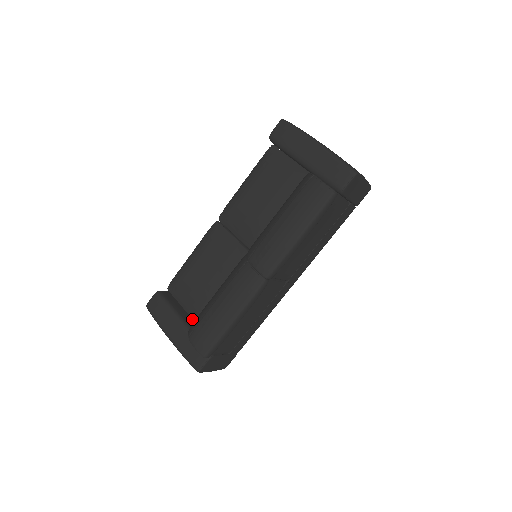
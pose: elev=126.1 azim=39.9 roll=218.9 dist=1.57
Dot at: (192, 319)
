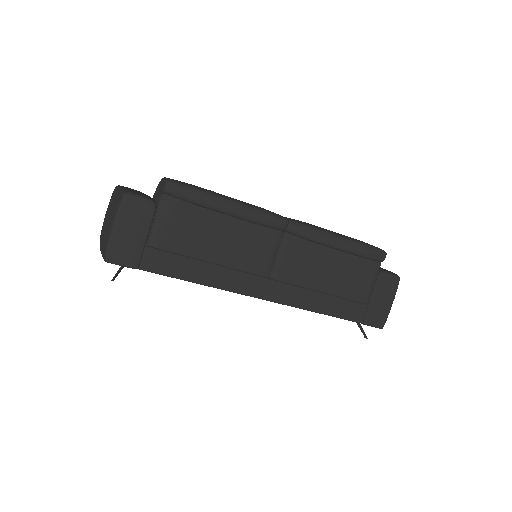
Dot at: occluded
